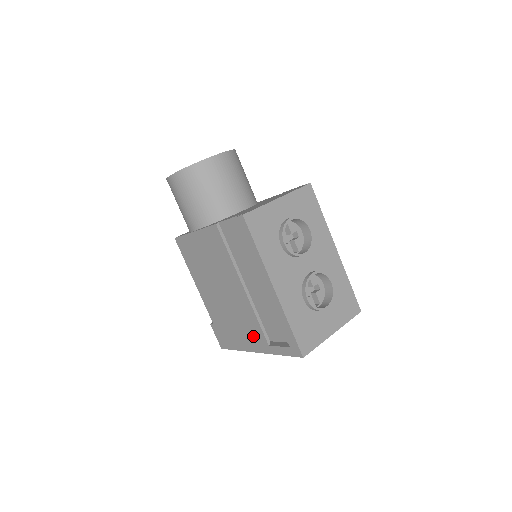
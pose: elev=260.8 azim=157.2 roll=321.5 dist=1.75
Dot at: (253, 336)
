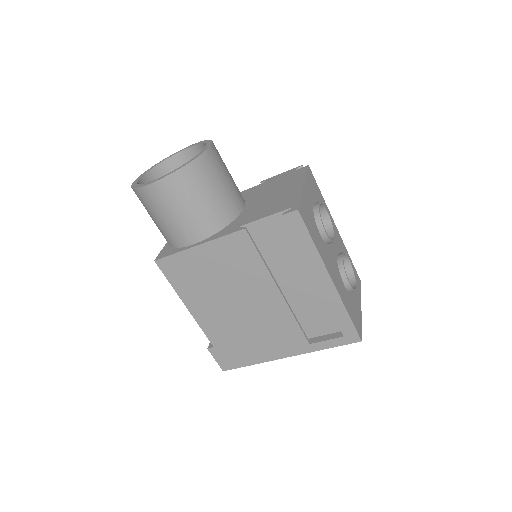
Dot at: (285, 341)
